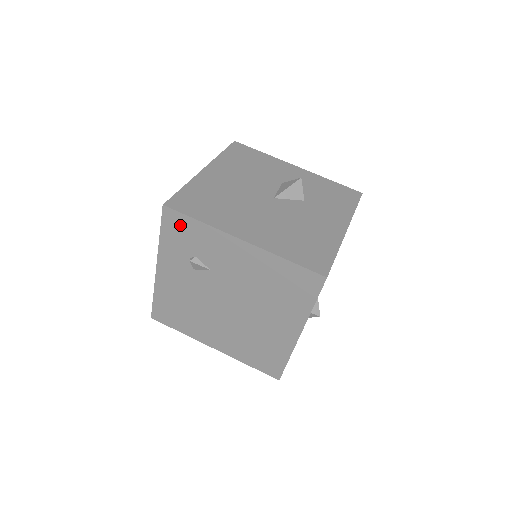
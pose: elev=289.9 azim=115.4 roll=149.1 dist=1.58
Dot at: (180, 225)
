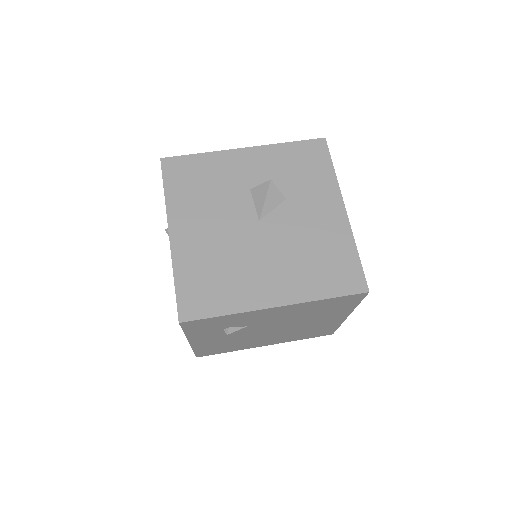
Dot at: (204, 323)
